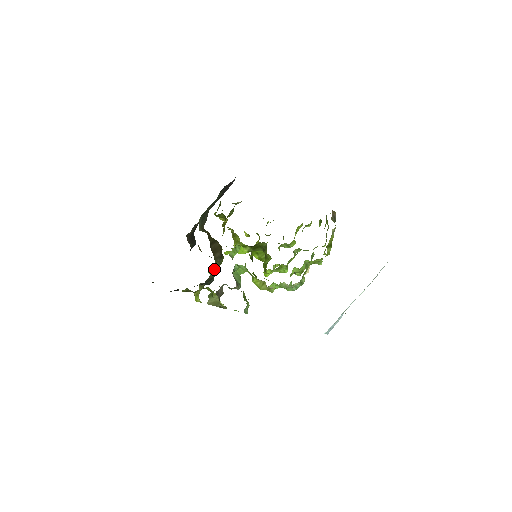
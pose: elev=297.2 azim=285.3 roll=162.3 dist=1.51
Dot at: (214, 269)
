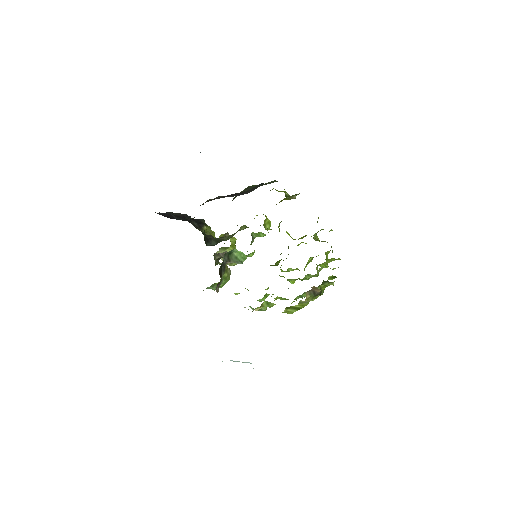
Dot at: (233, 234)
